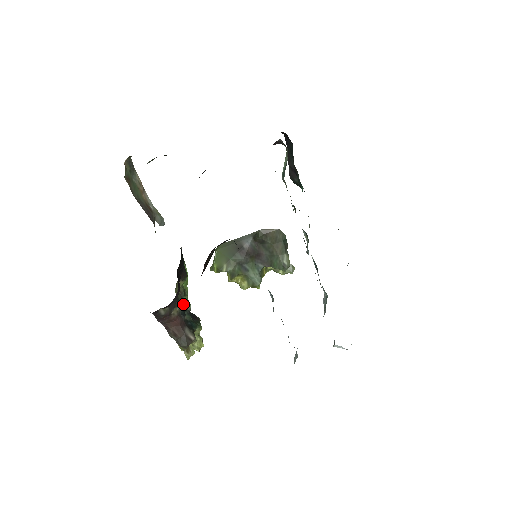
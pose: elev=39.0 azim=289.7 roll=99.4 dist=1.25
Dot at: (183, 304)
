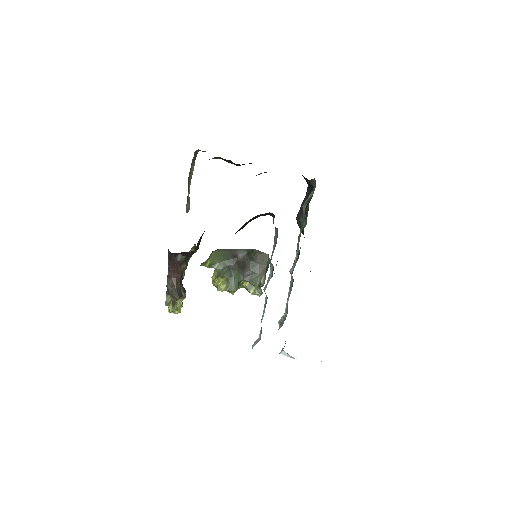
Dot at: occluded
